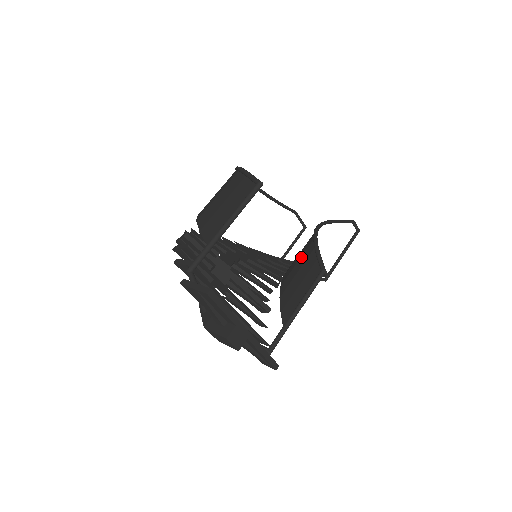
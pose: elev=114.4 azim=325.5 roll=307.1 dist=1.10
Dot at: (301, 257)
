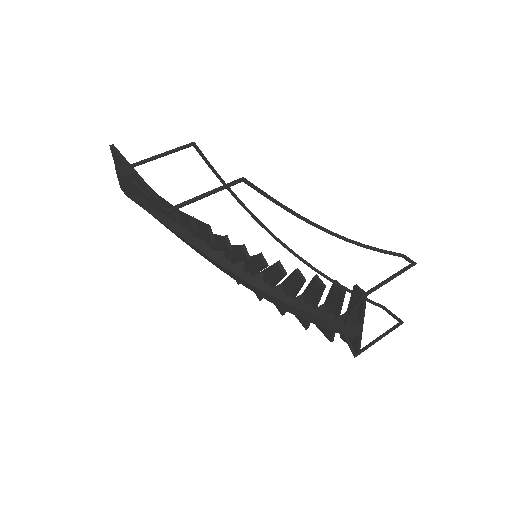
Dot at: occluded
